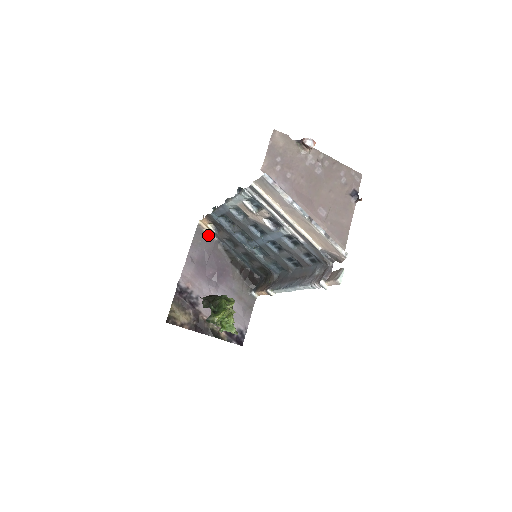
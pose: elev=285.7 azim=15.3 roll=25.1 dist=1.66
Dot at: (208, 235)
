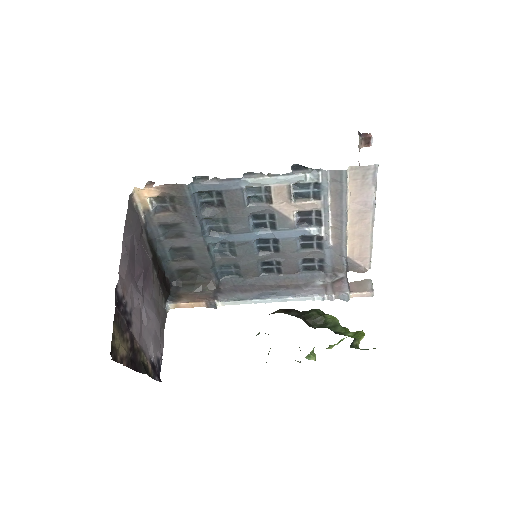
Dot at: (137, 213)
